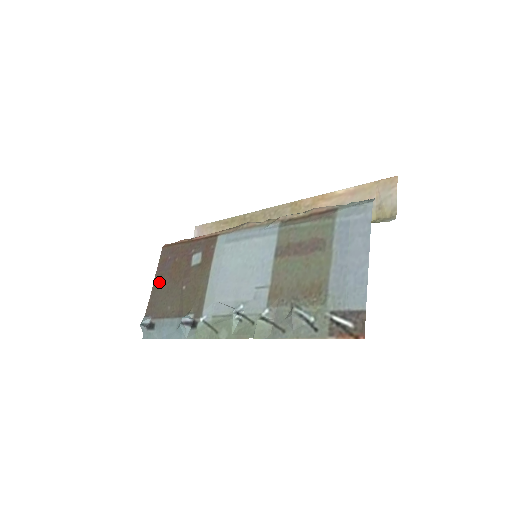
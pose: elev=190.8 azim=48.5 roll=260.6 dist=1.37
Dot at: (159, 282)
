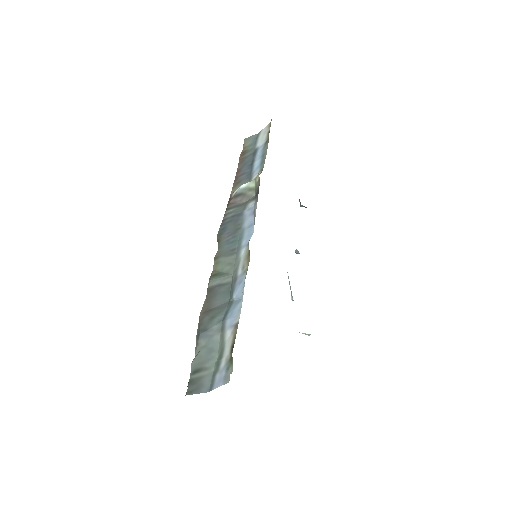
Dot at: occluded
